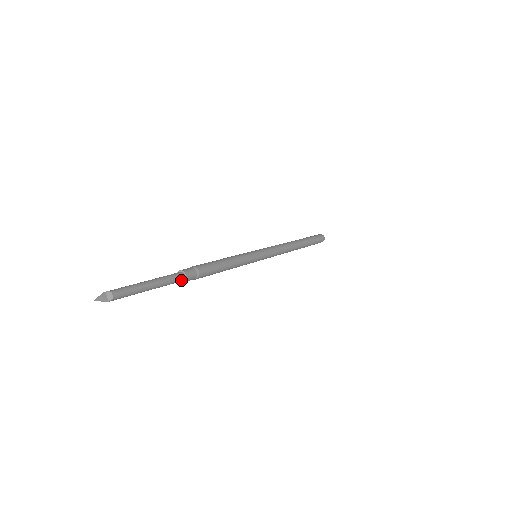
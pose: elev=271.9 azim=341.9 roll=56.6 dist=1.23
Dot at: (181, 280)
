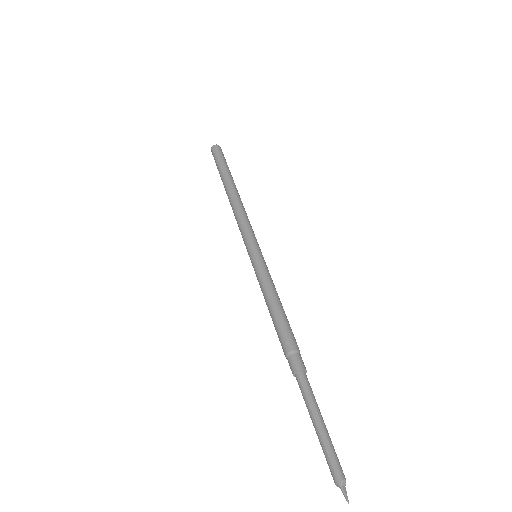
Dot at: (305, 378)
